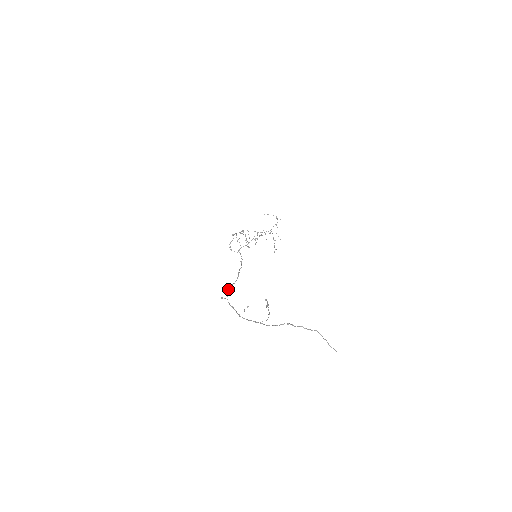
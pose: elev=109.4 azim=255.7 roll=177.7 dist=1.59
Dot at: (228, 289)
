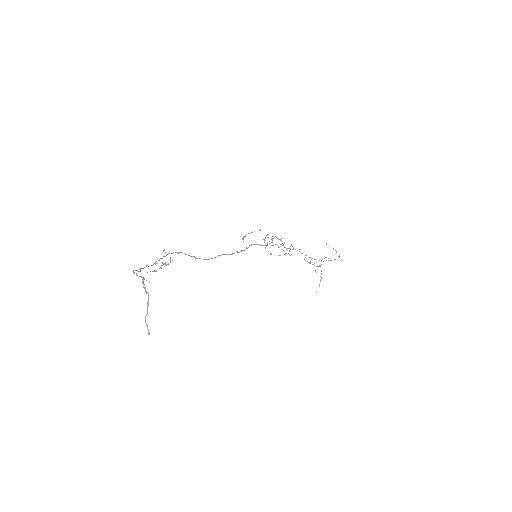
Dot at: (184, 253)
